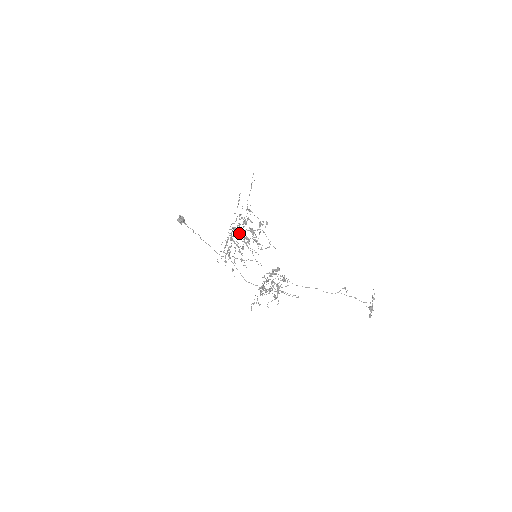
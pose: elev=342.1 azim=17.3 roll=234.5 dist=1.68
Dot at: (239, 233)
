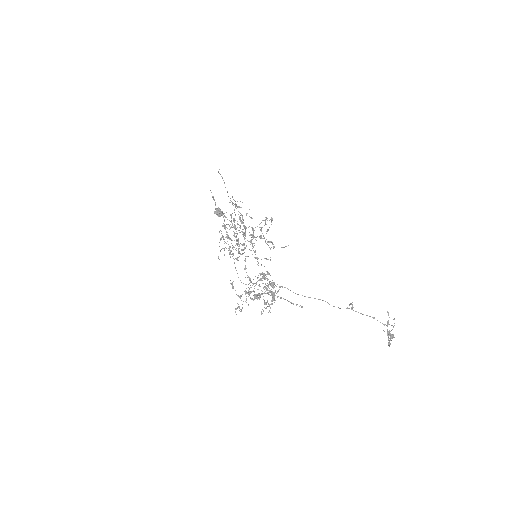
Dot at: (226, 231)
